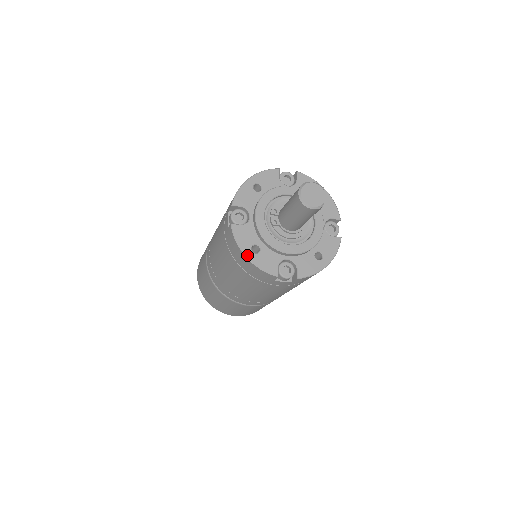
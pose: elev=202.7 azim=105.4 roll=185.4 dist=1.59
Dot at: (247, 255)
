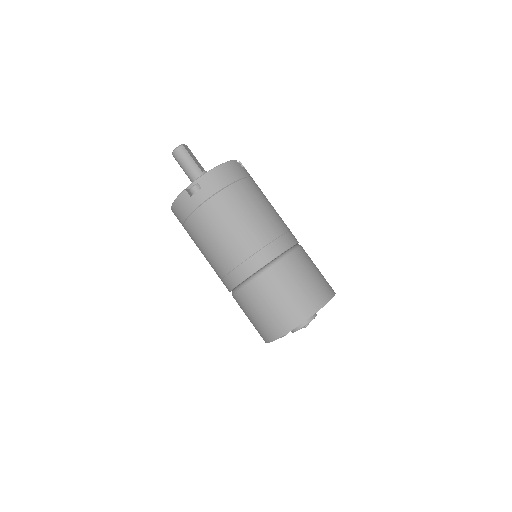
Dot at: (173, 204)
